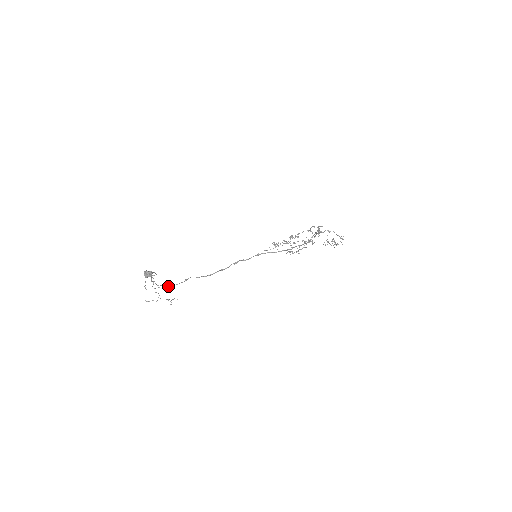
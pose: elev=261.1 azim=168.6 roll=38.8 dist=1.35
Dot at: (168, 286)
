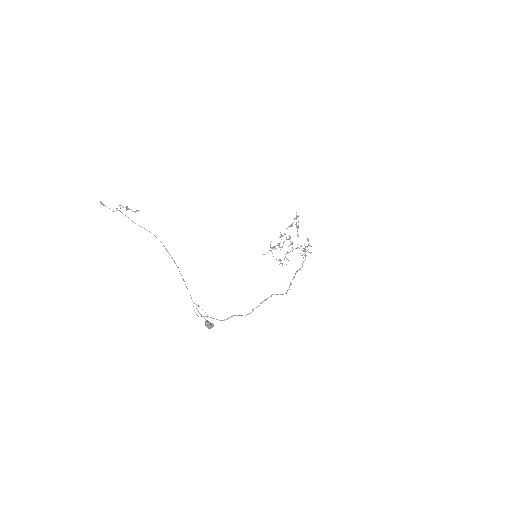
Dot at: (210, 317)
